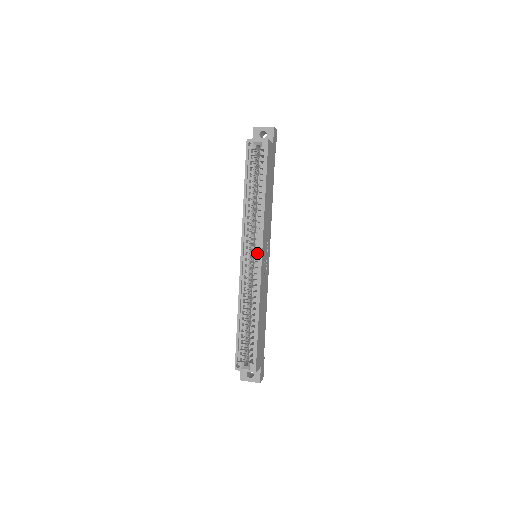
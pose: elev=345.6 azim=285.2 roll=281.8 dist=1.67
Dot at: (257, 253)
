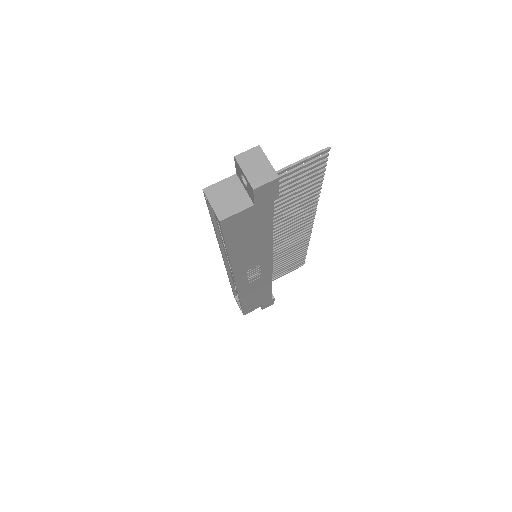
Dot at: occluded
